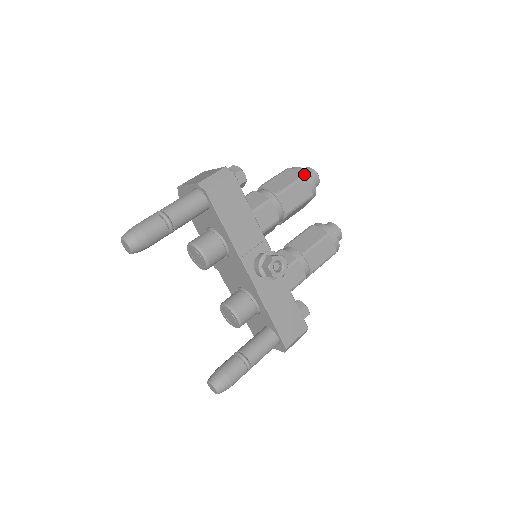
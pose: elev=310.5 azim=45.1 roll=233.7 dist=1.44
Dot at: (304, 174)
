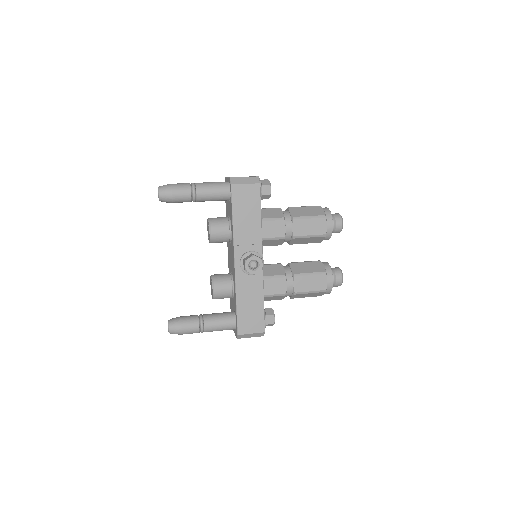
Dot at: (327, 215)
